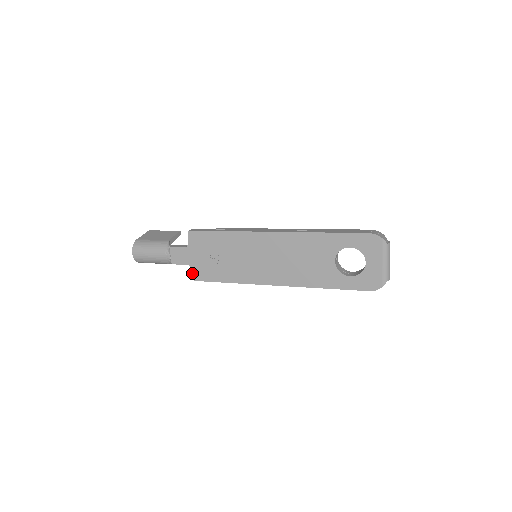
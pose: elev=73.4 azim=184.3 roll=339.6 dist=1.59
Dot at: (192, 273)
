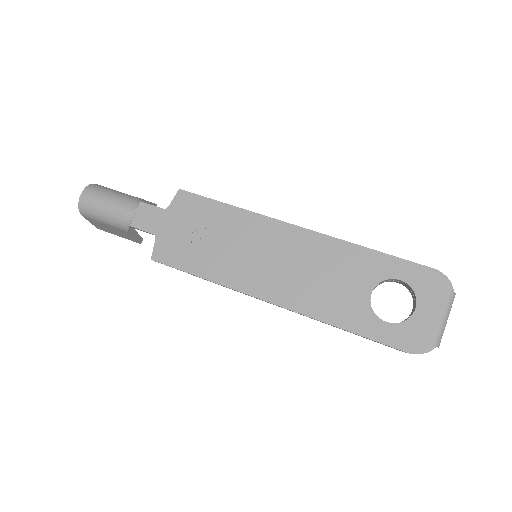
Dot at: (153, 247)
